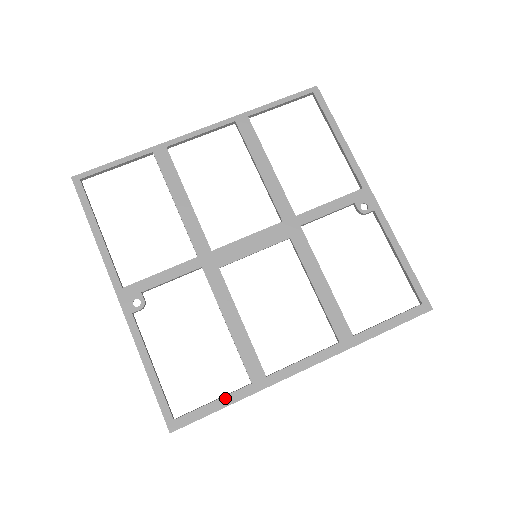
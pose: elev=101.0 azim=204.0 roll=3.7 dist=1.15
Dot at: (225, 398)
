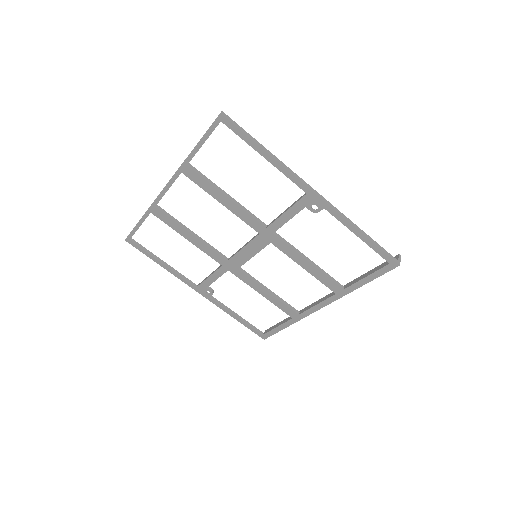
Dot at: (282, 325)
